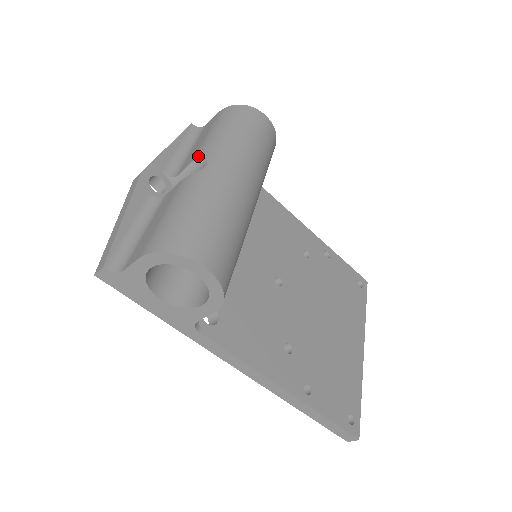
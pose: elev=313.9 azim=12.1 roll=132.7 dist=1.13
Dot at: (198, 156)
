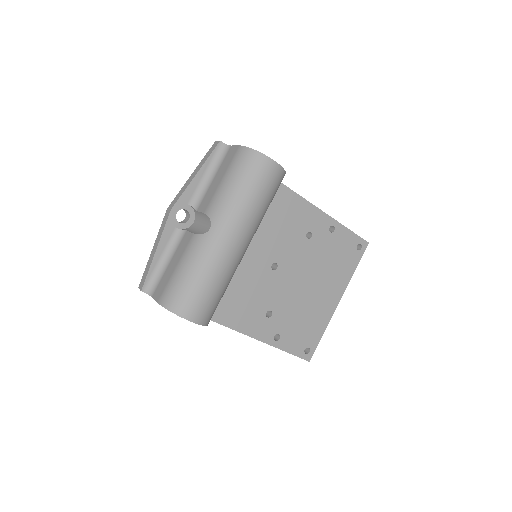
Dot at: (208, 212)
